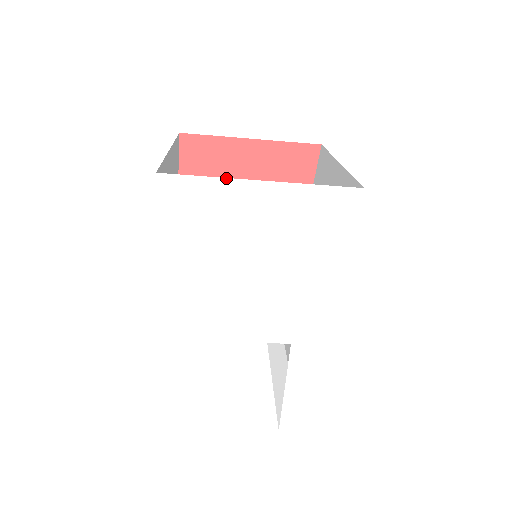
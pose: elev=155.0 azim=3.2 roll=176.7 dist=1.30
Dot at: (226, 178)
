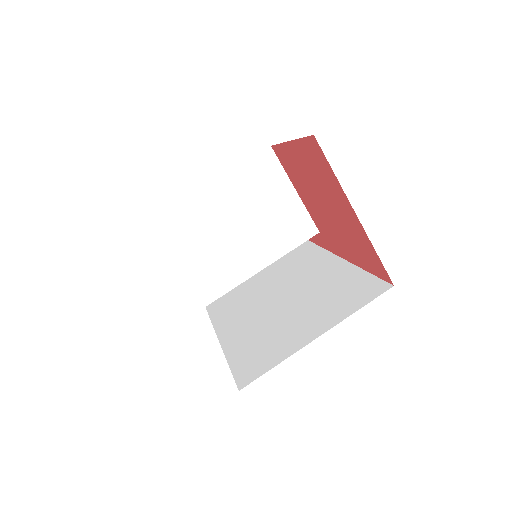
Dot at: occluded
